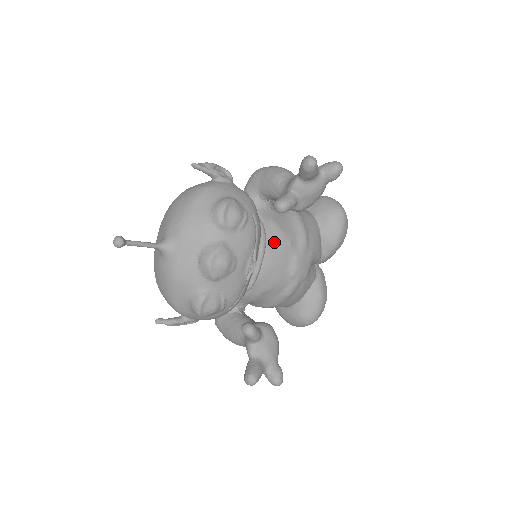
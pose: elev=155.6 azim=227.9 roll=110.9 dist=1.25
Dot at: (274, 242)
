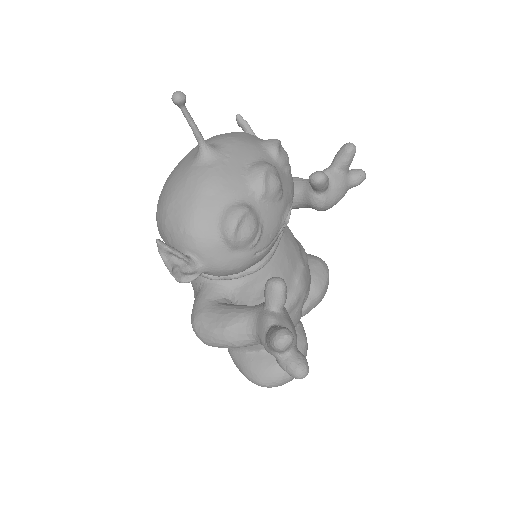
Dot at: (287, 235)
